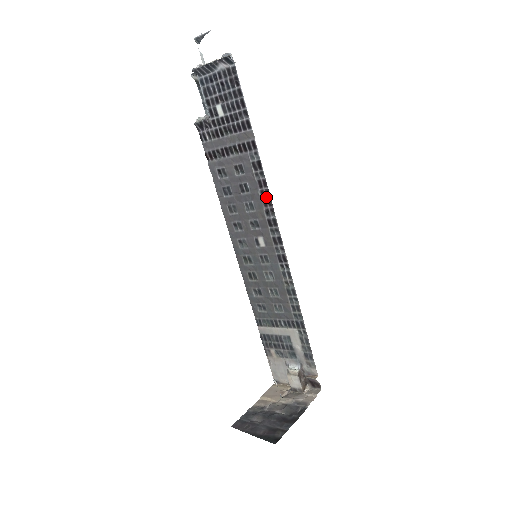
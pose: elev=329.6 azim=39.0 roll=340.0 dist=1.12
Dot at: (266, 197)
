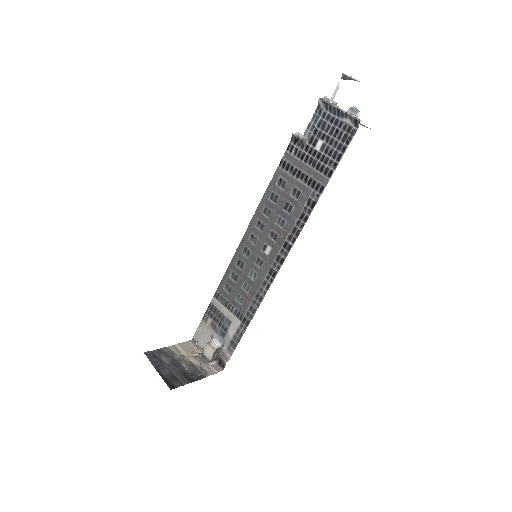
Dot at: (298, 227)
